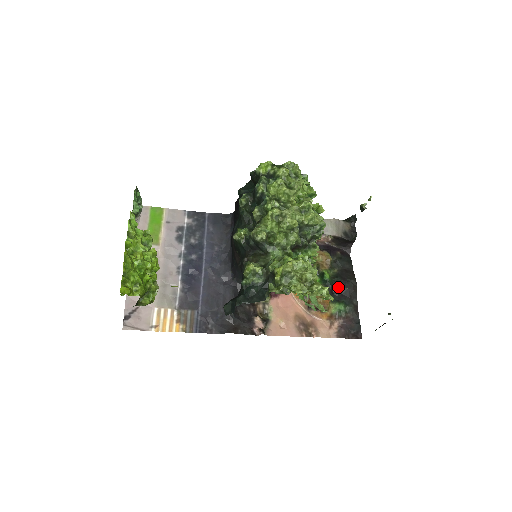
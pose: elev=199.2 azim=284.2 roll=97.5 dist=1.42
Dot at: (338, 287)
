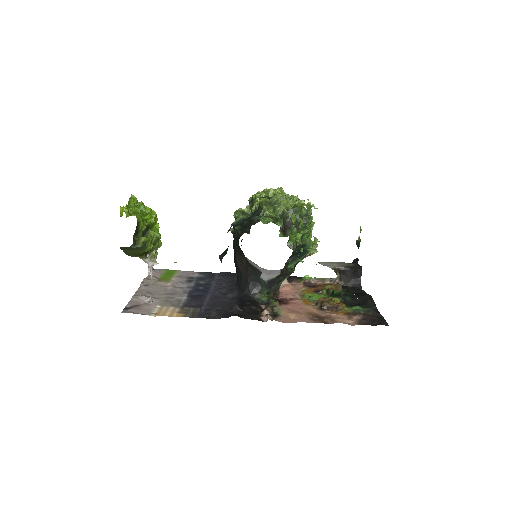
Dot at: (351, 298)
